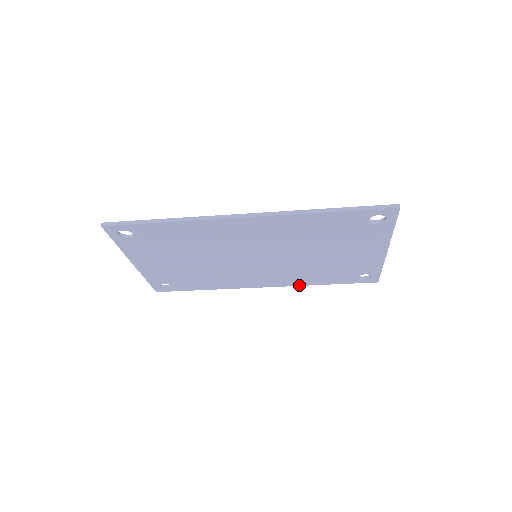
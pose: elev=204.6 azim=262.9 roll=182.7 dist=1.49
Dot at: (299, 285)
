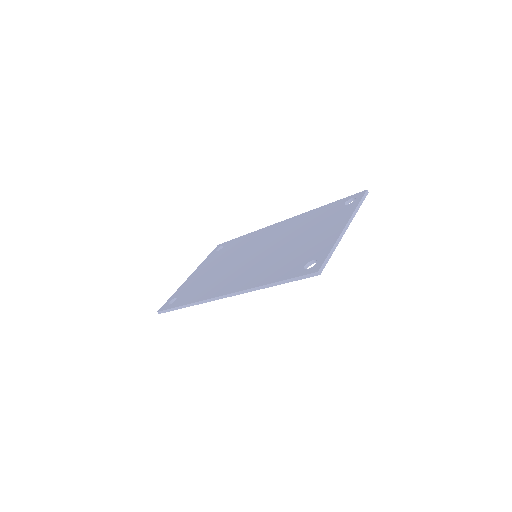
Dot at: occluded
